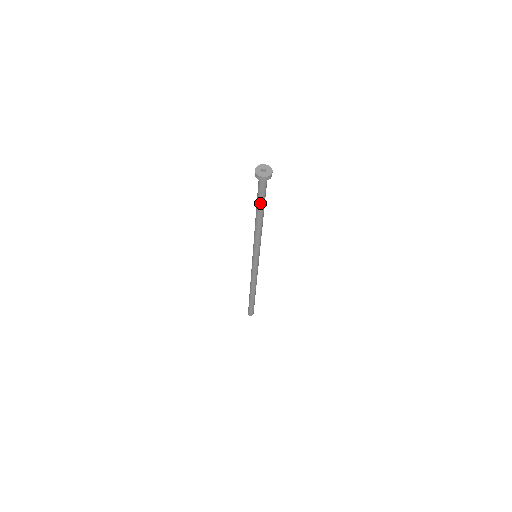
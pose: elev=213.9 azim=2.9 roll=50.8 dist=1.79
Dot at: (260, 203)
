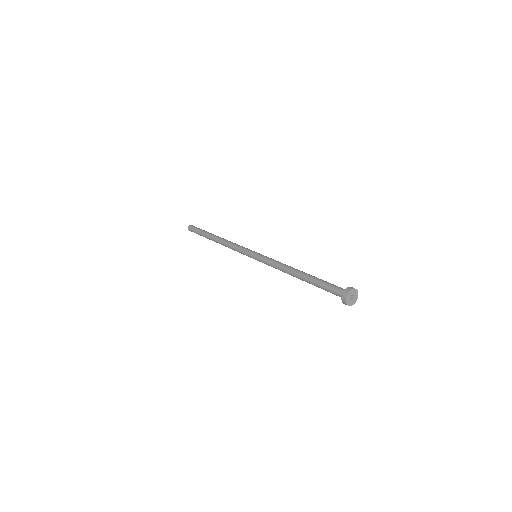
Dot at: occluded
